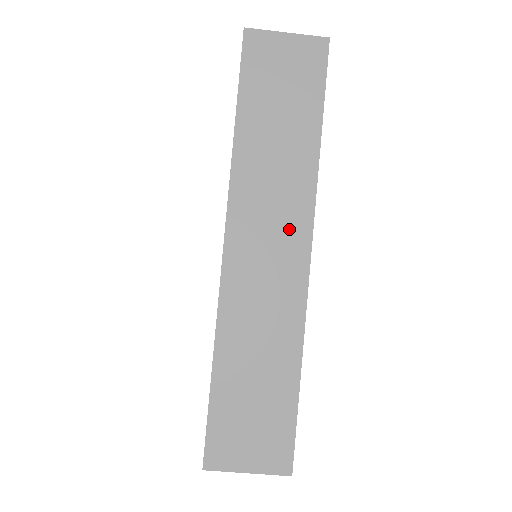
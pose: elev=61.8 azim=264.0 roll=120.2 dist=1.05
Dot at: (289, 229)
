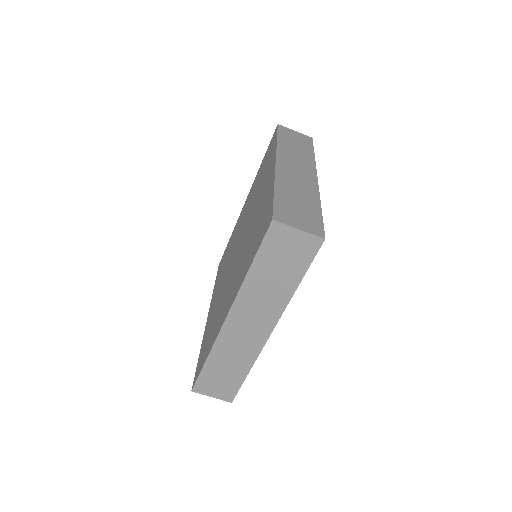
Dot at: (263, 321)
